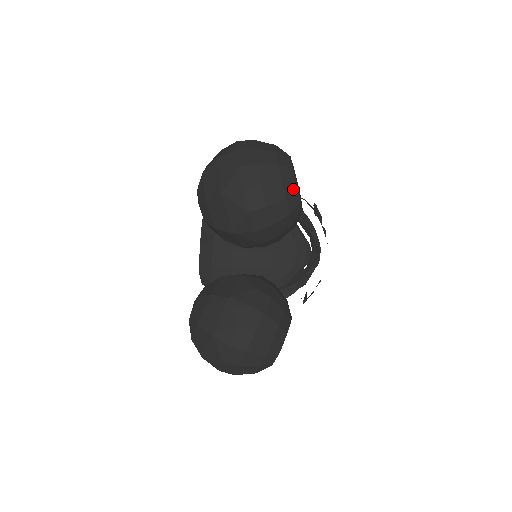
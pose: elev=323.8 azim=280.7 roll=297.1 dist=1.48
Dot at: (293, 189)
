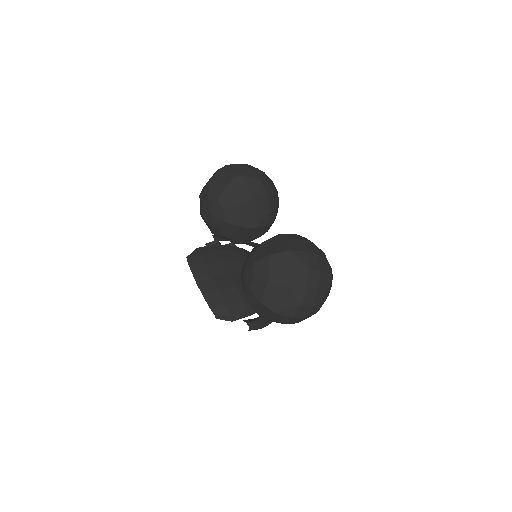
Dot at: occluded
